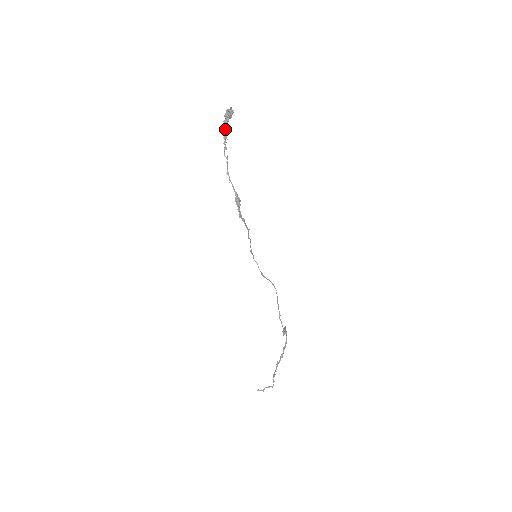
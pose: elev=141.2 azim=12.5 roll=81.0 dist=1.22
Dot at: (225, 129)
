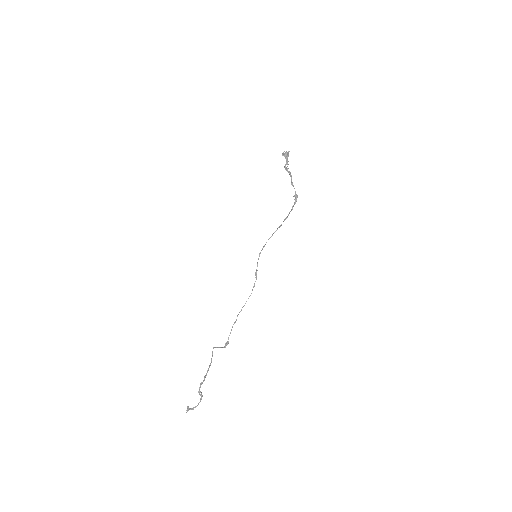
Dot at: (287, 159)
